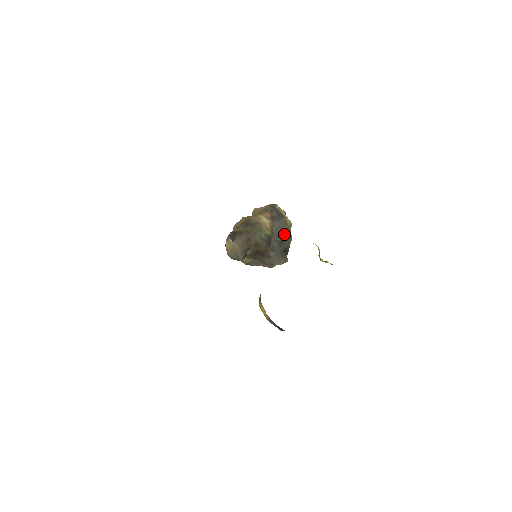
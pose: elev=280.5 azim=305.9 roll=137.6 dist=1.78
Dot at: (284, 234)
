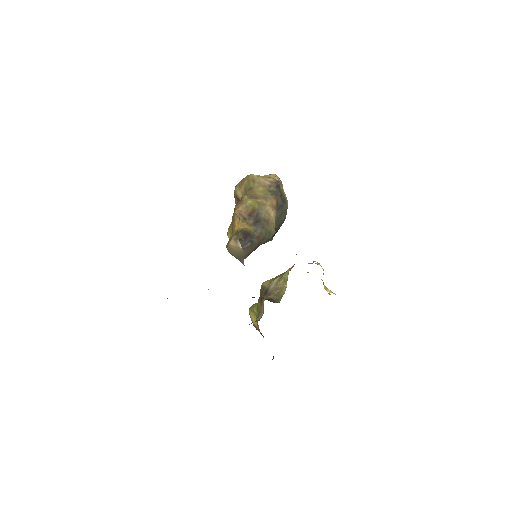
Dot at: (281, 220)
